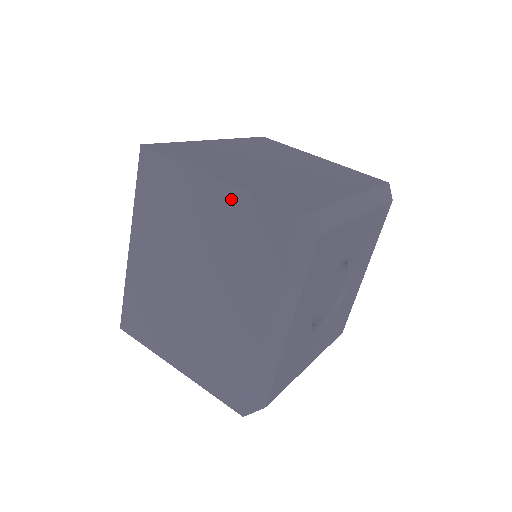
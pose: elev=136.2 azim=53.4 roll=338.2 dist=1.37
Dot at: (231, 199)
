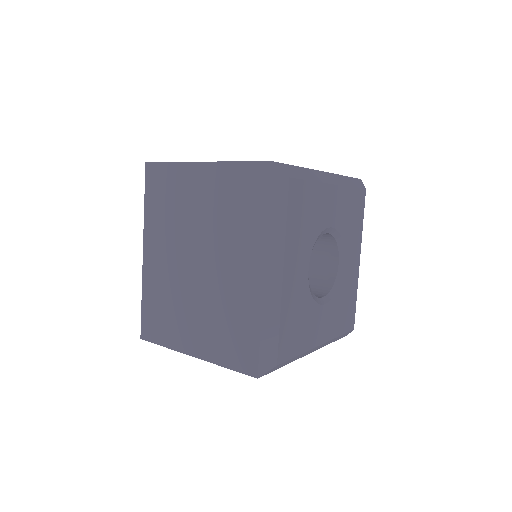
Dot at: (217, 173)
